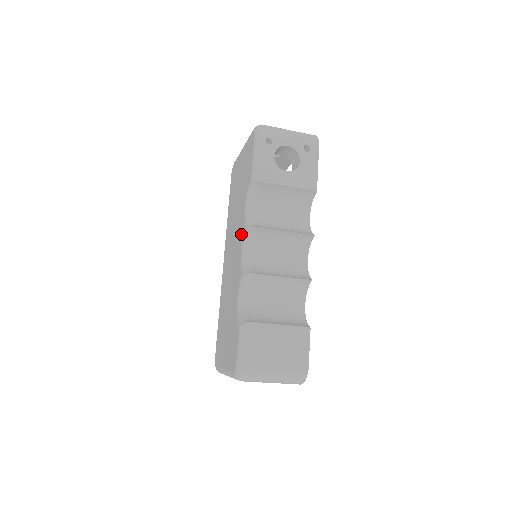
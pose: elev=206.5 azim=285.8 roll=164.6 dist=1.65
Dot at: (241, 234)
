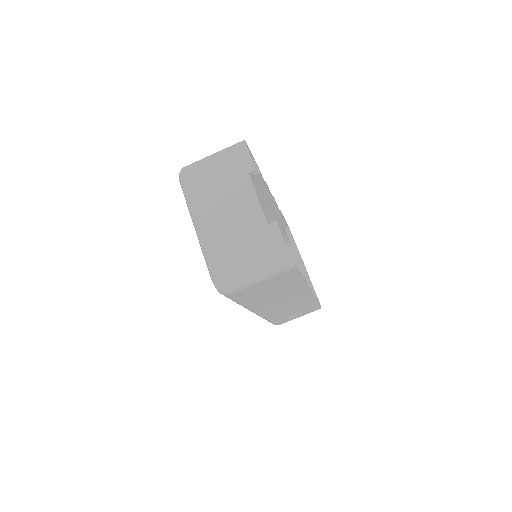
Dot at: occluded
